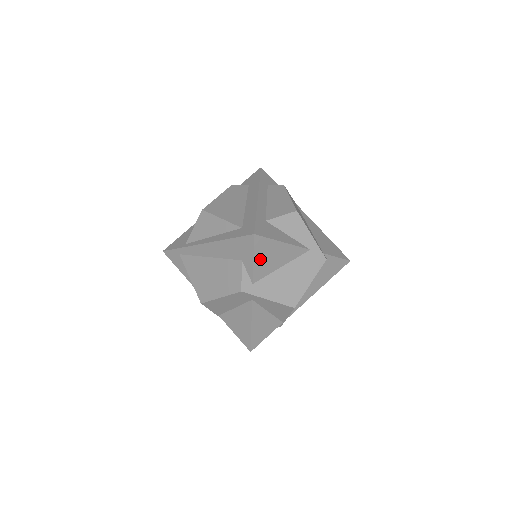
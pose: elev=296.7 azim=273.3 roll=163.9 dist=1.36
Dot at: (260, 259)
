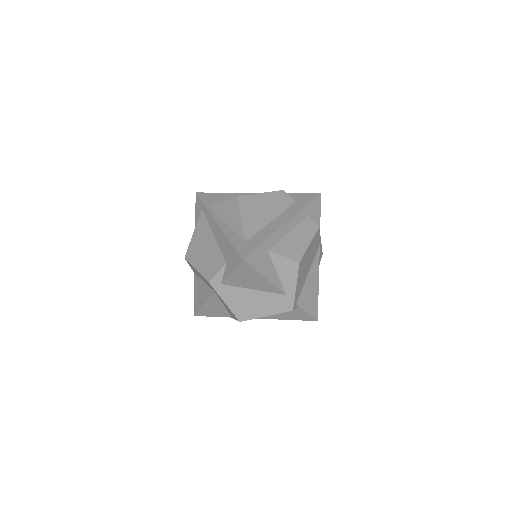
Dot at: (238, 275)
